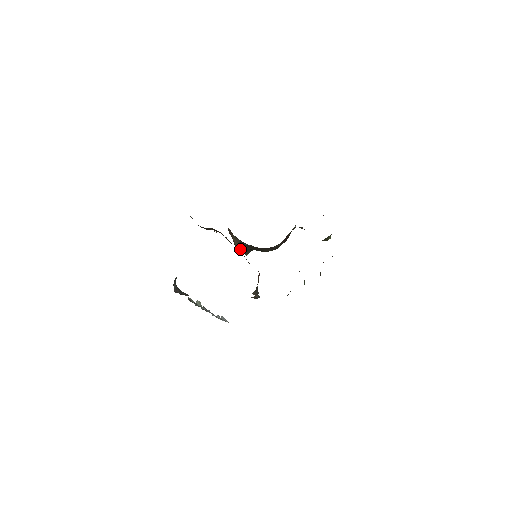
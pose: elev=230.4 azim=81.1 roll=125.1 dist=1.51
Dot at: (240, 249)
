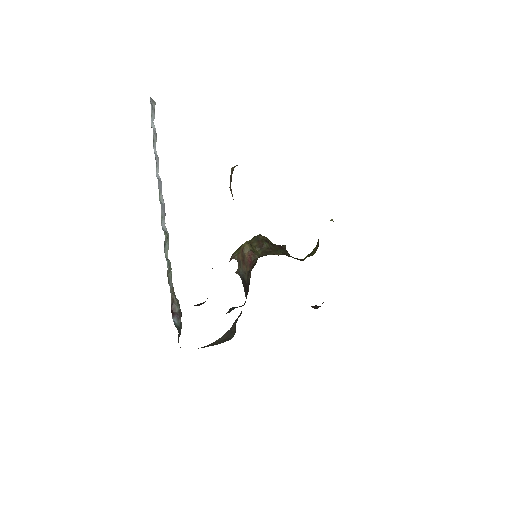
Dot at: occluded
